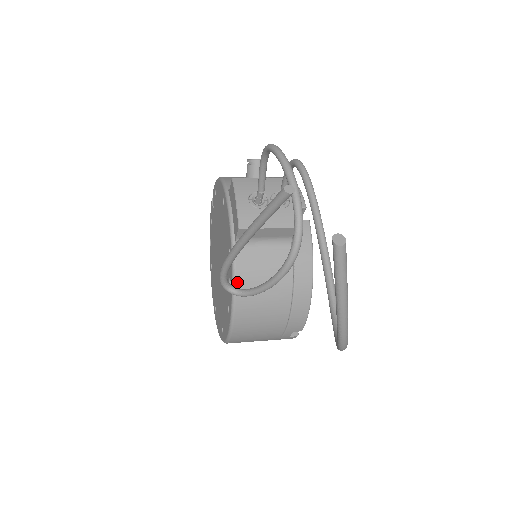
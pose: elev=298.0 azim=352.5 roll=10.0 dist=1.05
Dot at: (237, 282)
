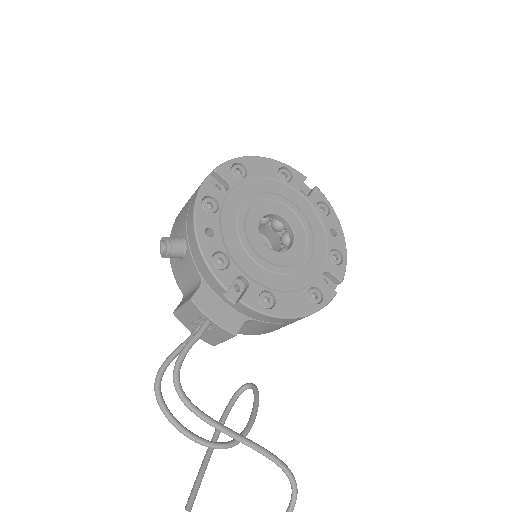
Dot at: occluded
